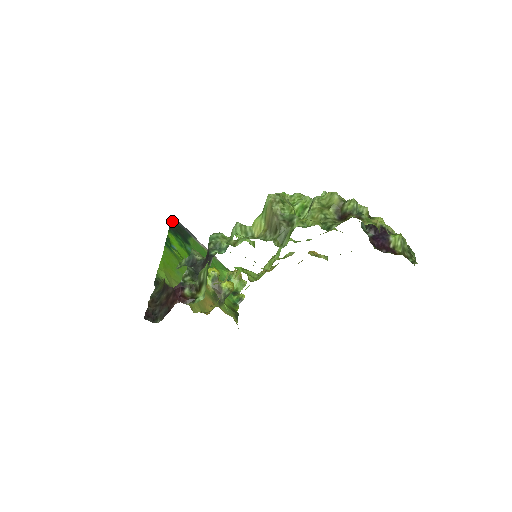
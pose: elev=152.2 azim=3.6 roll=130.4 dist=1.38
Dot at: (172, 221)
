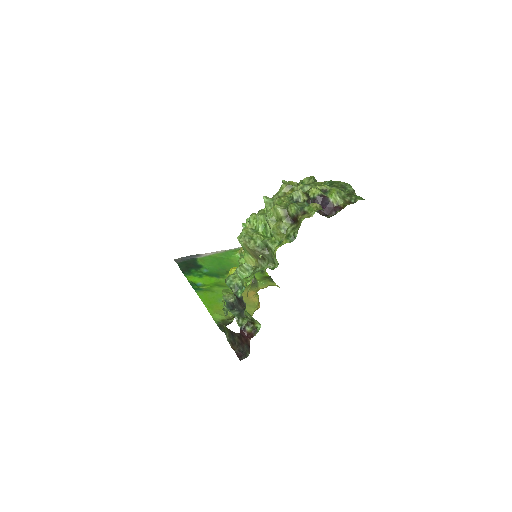
Dot at: (178, 264)
